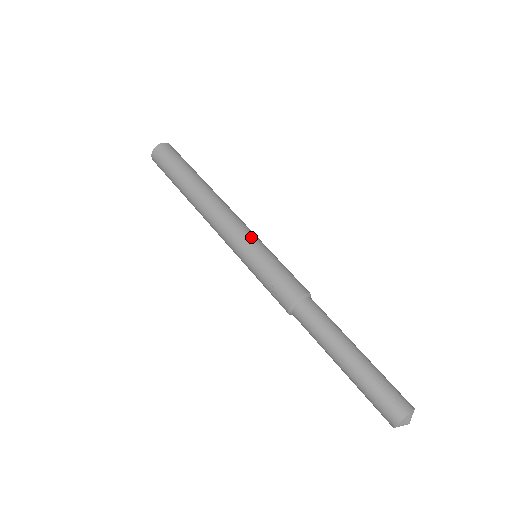
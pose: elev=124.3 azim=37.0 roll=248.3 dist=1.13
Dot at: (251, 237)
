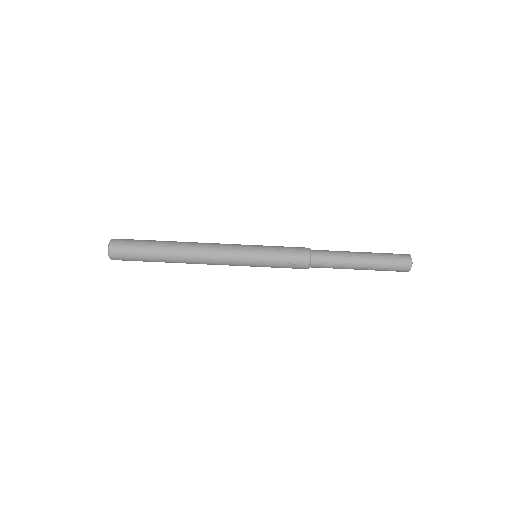
Dot at: (245, 247)
